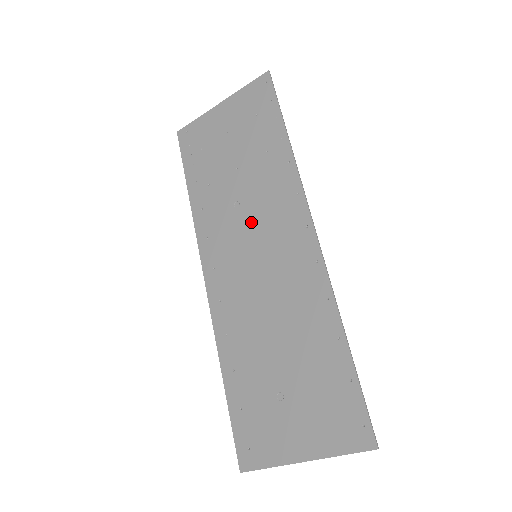
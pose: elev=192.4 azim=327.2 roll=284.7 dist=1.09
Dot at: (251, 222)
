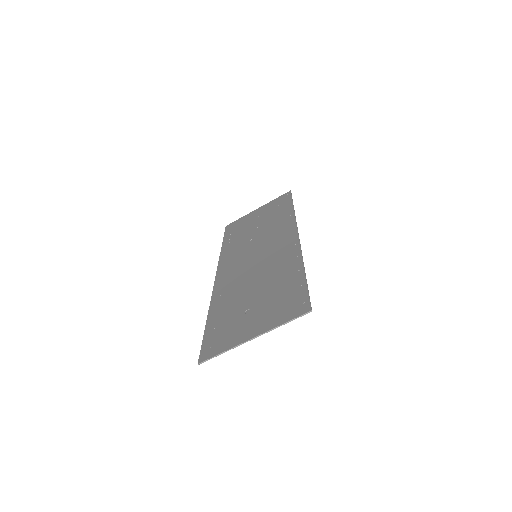
Dot at: (258, 243)
